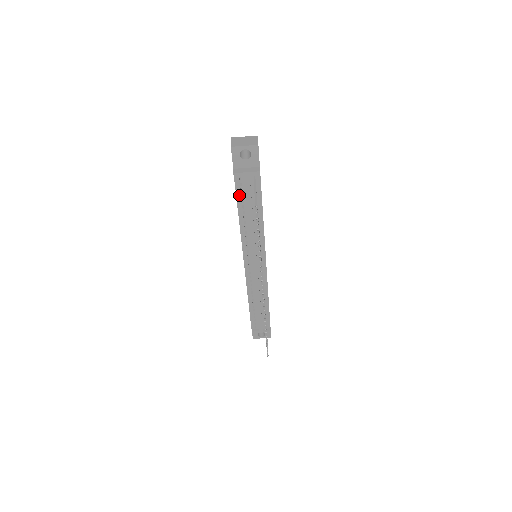
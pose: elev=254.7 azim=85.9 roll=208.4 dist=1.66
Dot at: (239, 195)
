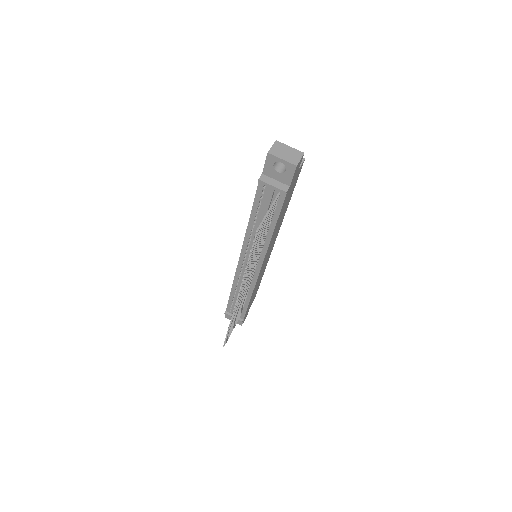
Dot at: (257, 200)
